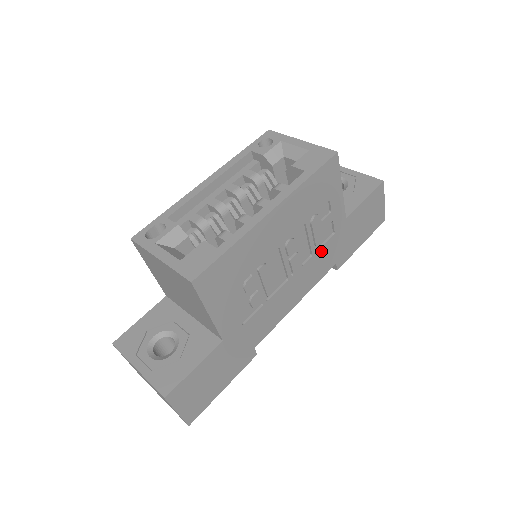
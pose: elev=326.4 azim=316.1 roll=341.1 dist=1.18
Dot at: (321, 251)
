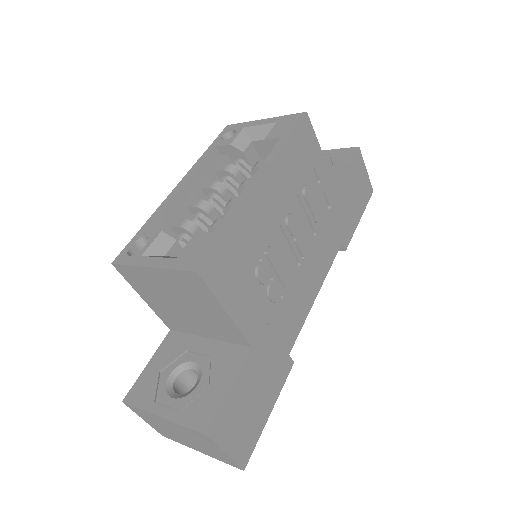
Dot at: (323, 228)
